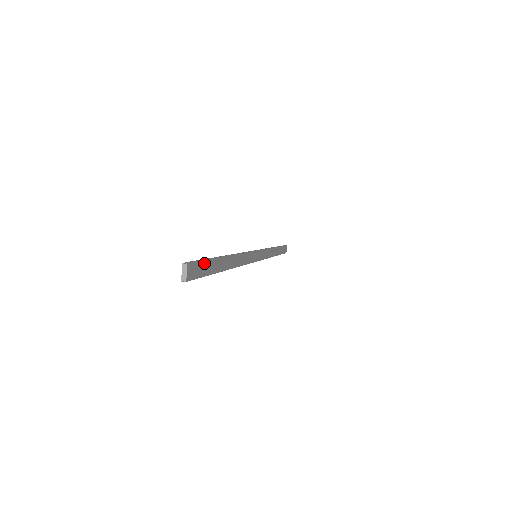
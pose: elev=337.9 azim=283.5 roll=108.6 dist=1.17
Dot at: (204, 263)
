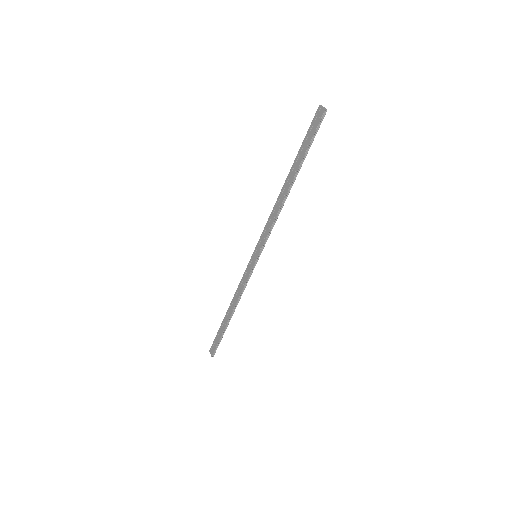
Dot at: (310, 134)
